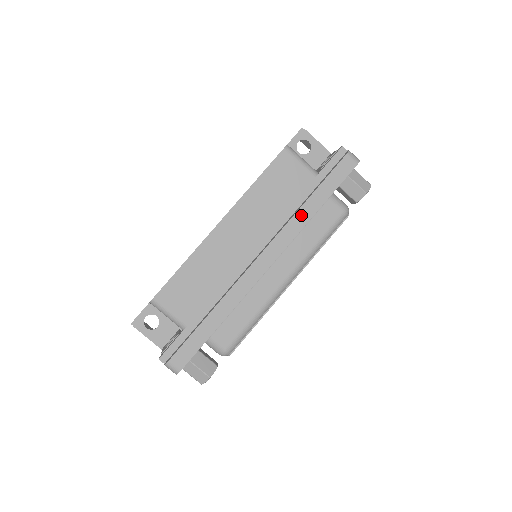
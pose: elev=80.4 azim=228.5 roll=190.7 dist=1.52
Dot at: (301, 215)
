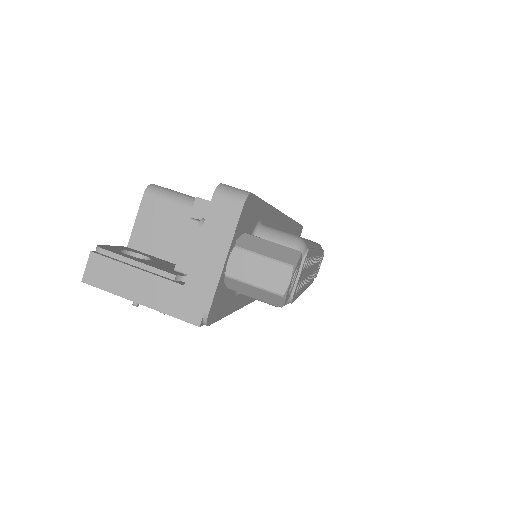
Dot at: occluded
